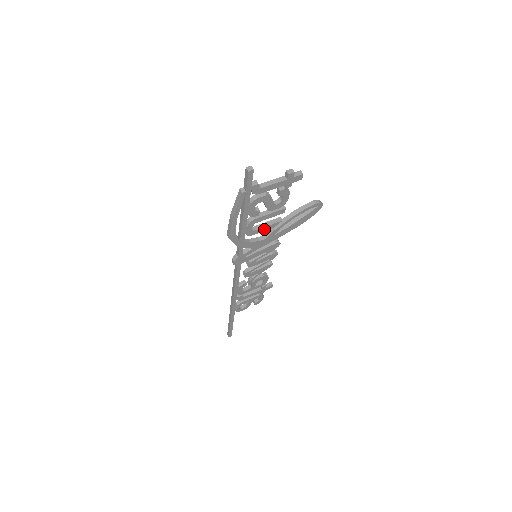
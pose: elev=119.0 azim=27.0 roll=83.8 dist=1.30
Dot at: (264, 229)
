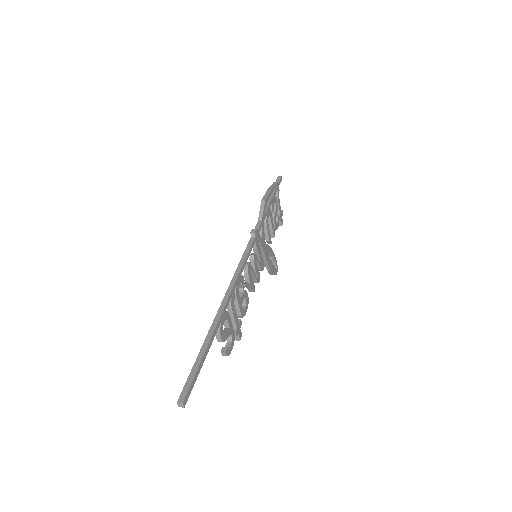
Dot at: (268, 232)
